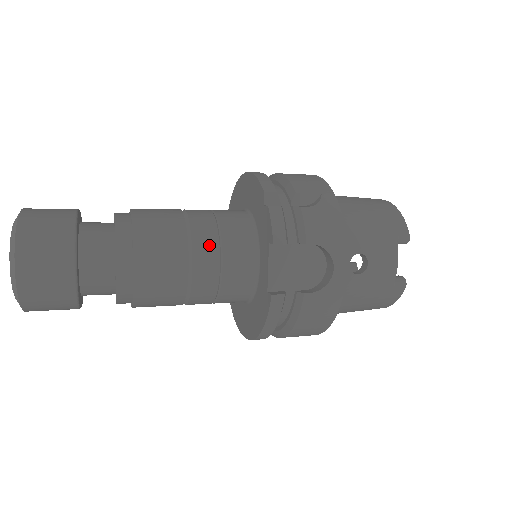
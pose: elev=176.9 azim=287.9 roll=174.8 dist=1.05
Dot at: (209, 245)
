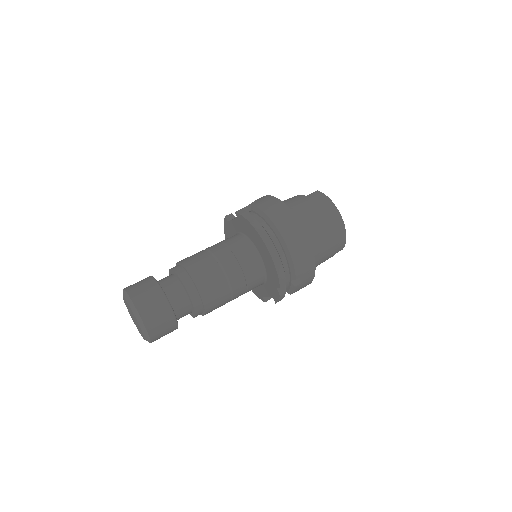
Dot at: occluded
